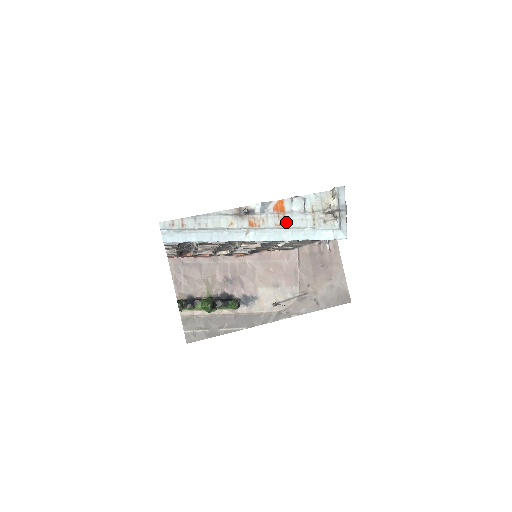
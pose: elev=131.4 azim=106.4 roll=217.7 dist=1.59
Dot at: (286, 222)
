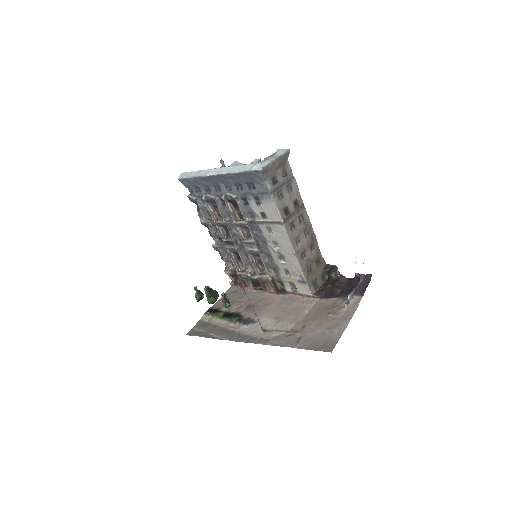
Dot at: occluded
